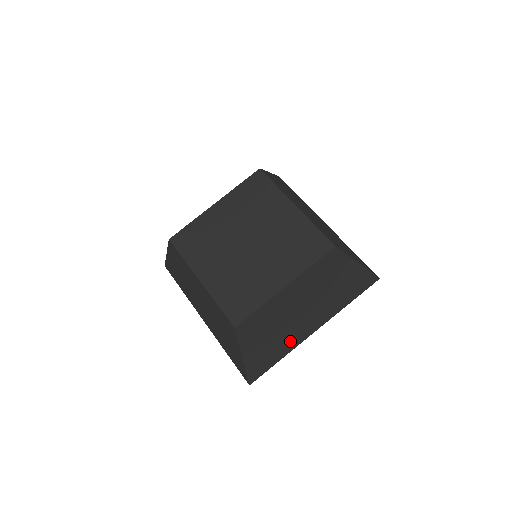
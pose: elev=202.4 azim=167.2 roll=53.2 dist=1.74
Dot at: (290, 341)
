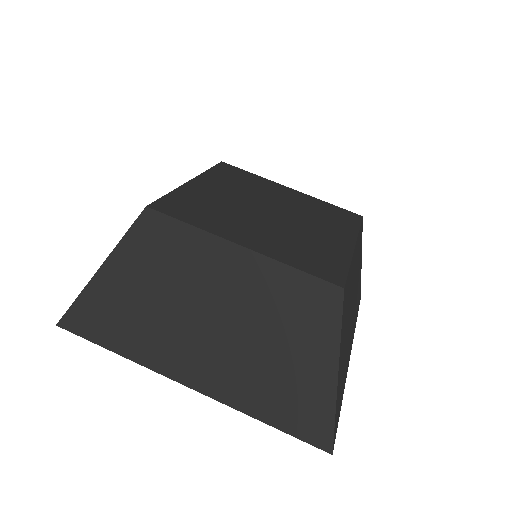
Dot at: (155, 344)
